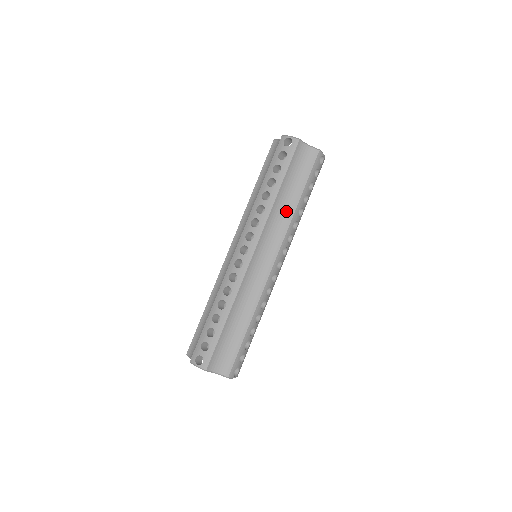
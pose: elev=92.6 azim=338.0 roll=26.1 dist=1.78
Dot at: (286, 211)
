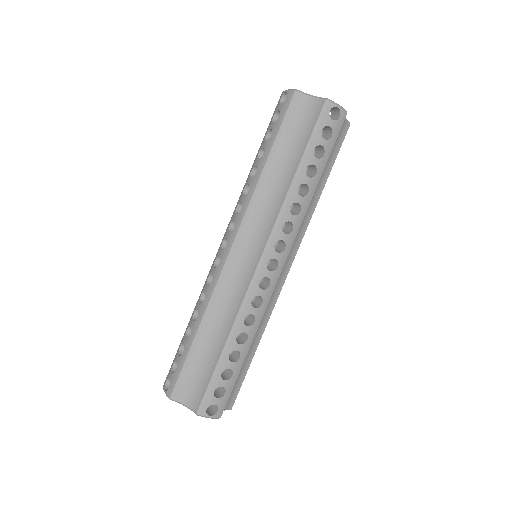
Dot at: (279, 189)
